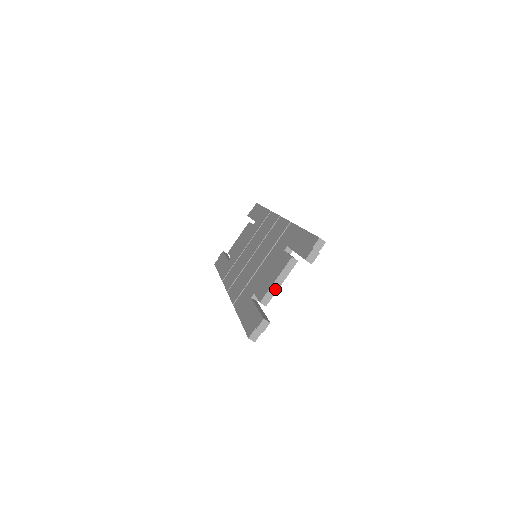
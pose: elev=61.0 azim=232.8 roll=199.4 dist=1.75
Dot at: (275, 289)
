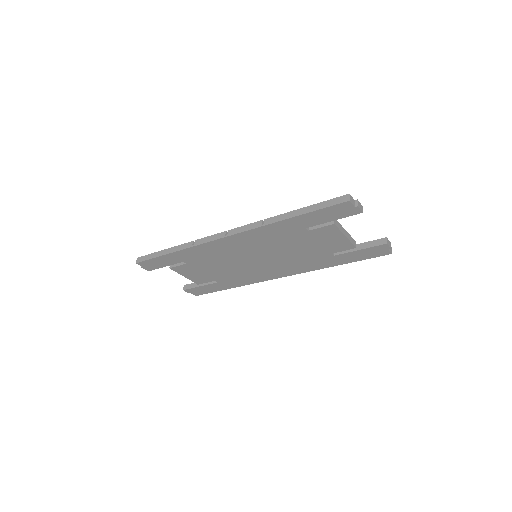
Dot at: (342, 231)
